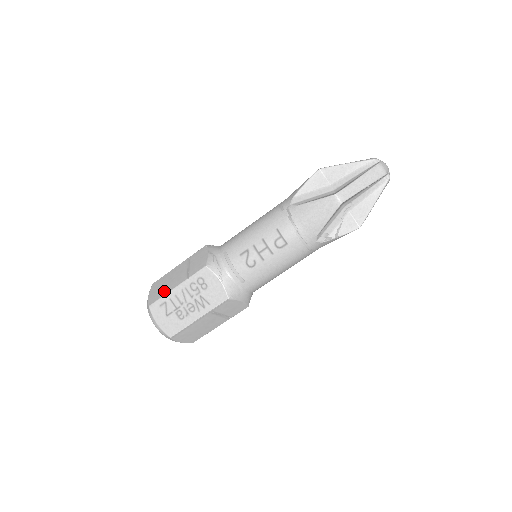
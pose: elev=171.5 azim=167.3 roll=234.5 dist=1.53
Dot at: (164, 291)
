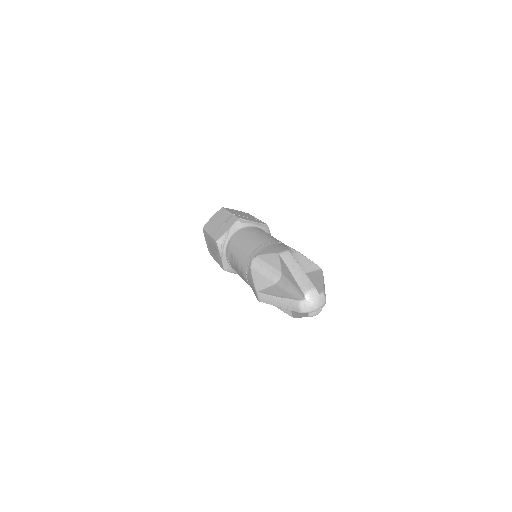
Dot at: (209, 227)
